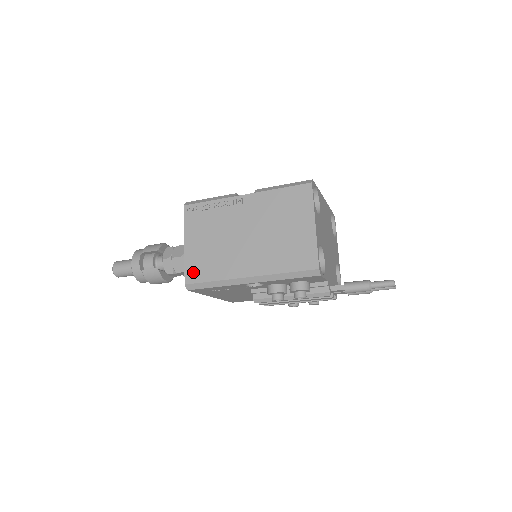
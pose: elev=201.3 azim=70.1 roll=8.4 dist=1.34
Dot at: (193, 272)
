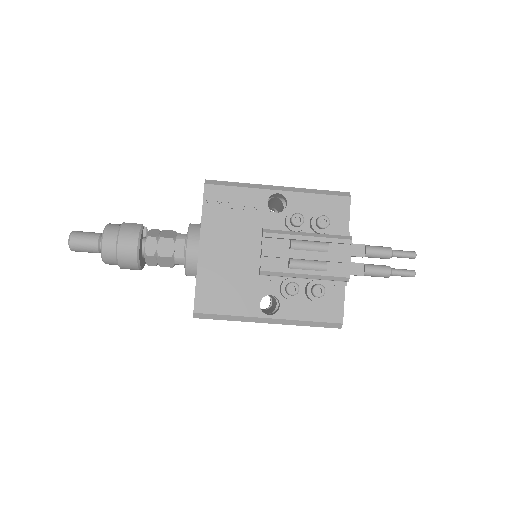
Dot at: occluded
